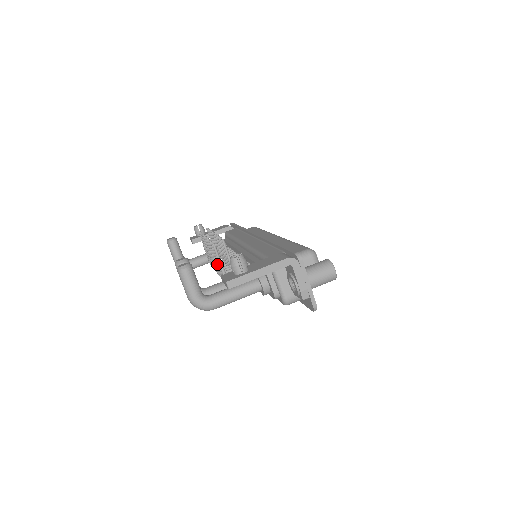
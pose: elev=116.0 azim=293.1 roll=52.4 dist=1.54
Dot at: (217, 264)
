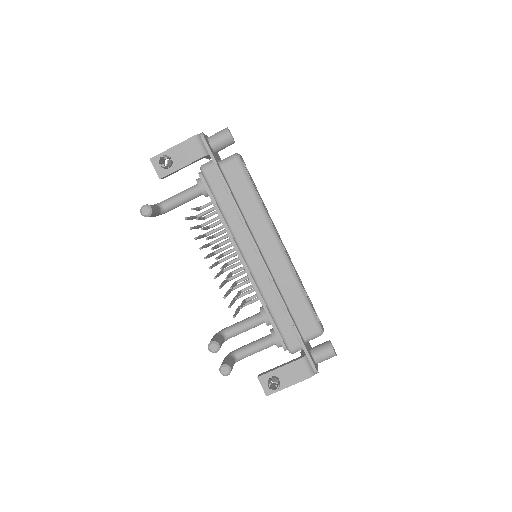
Dot at: occluded
